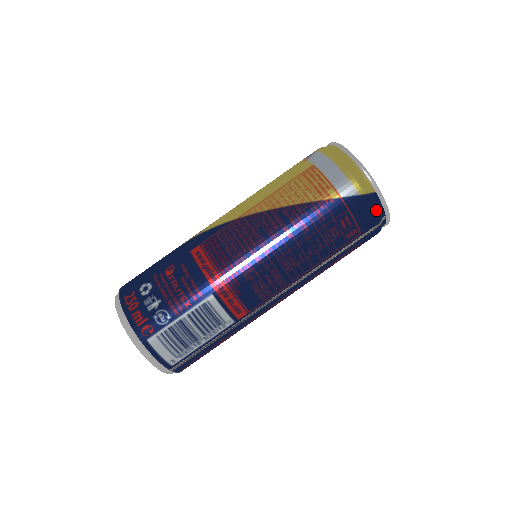
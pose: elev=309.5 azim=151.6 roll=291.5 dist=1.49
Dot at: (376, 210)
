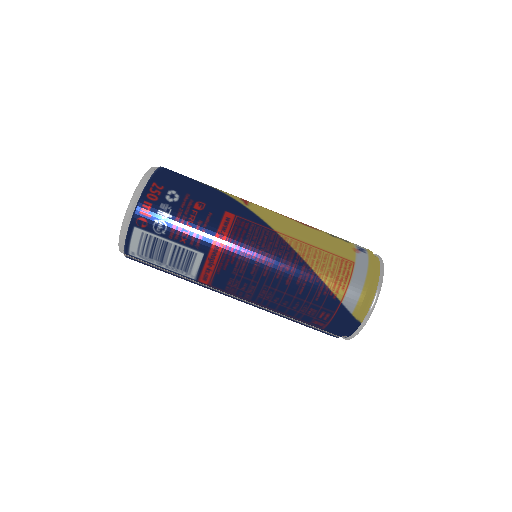
Dot at: (348, 331)
